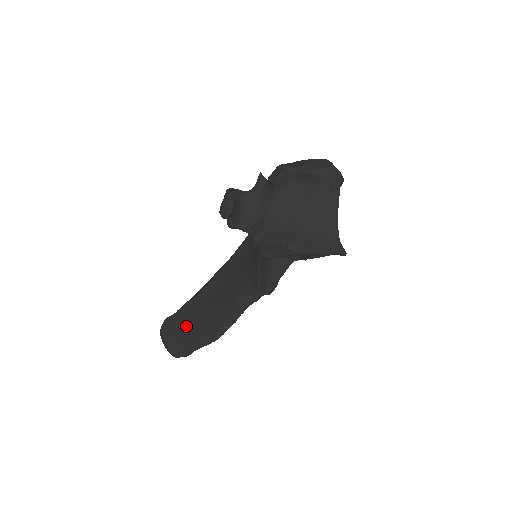
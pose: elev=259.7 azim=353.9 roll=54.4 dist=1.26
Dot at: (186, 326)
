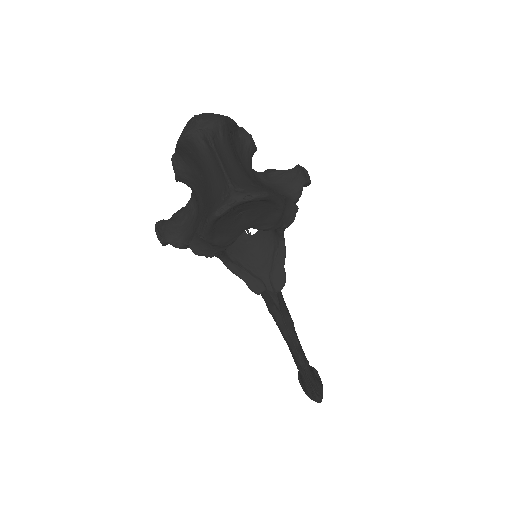
Dot at: occluded
